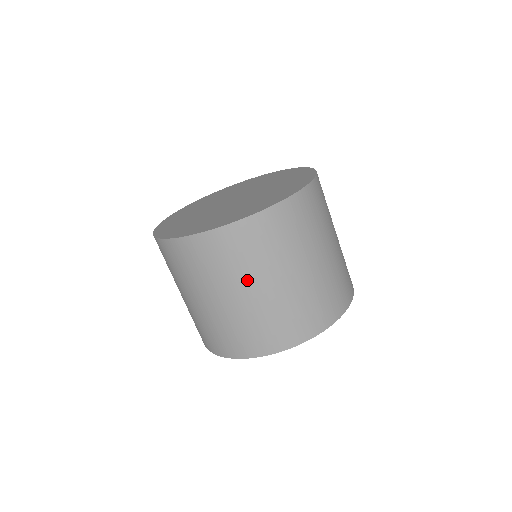
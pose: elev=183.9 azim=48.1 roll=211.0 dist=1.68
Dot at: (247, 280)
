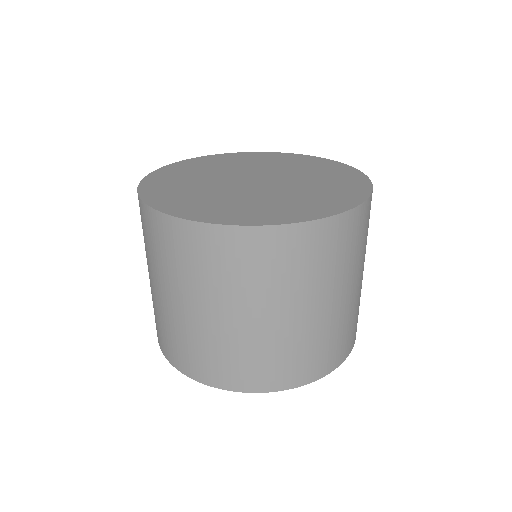
Dot at: (163, 279)
